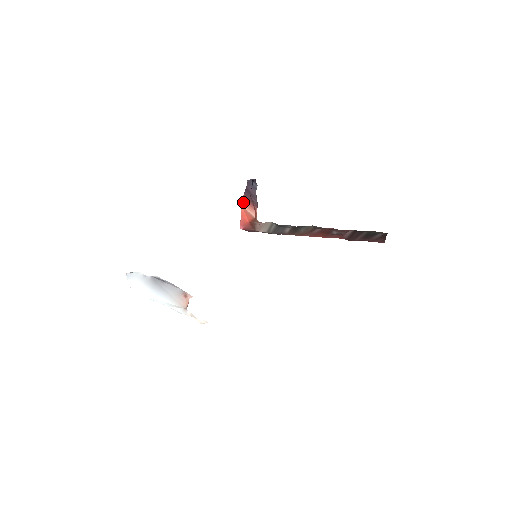
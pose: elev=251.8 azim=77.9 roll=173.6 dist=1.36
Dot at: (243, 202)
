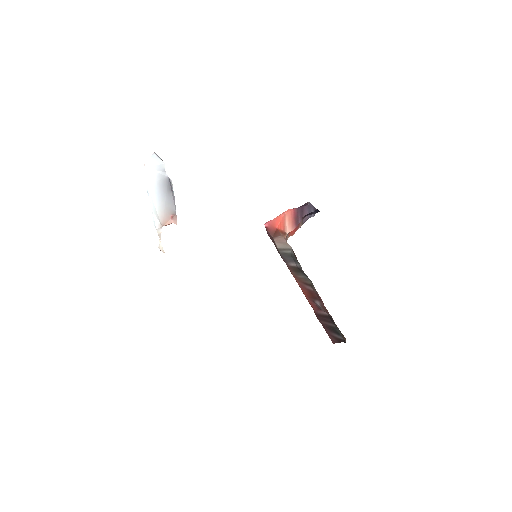
Dot at: (290, 212)
